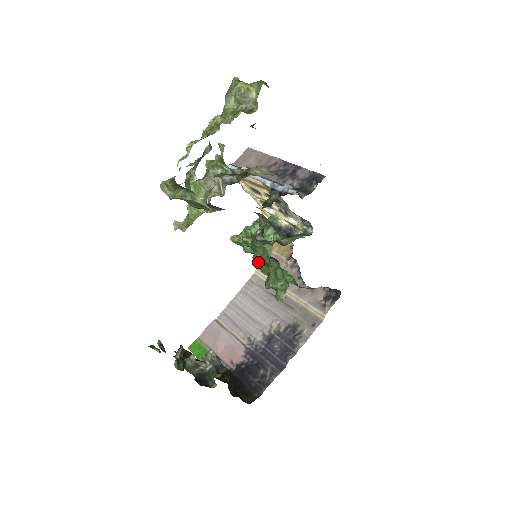
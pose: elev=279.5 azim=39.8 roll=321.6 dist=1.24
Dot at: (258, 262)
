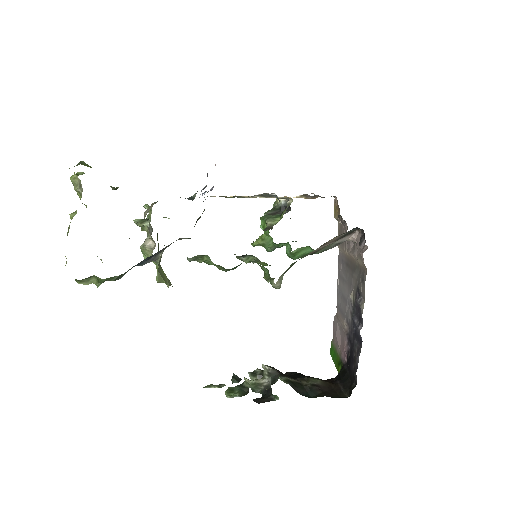
Dot at: (226, 271)
